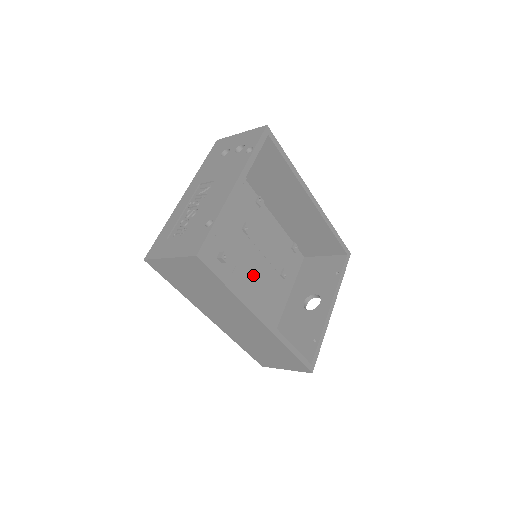
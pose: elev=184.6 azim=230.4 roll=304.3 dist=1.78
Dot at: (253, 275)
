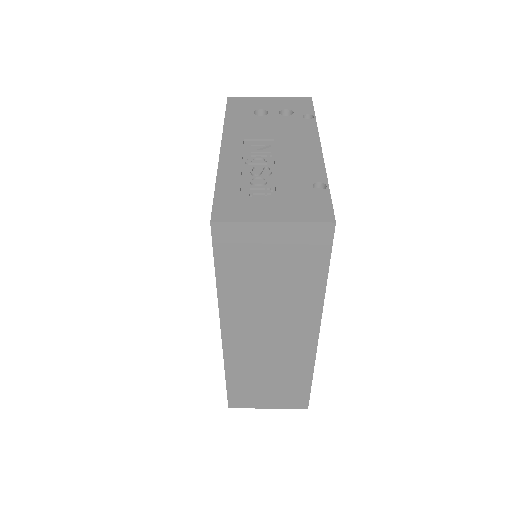
Dot at: occluded
